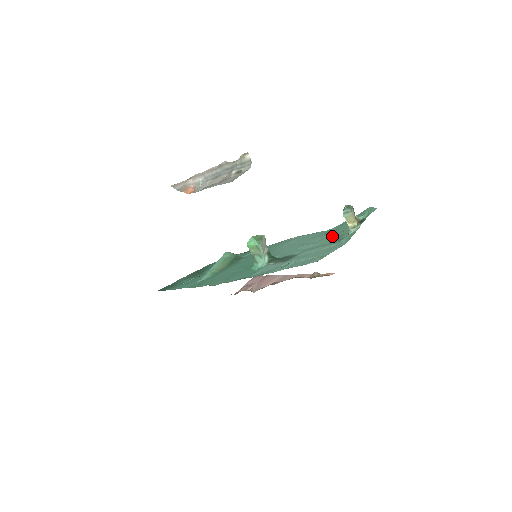
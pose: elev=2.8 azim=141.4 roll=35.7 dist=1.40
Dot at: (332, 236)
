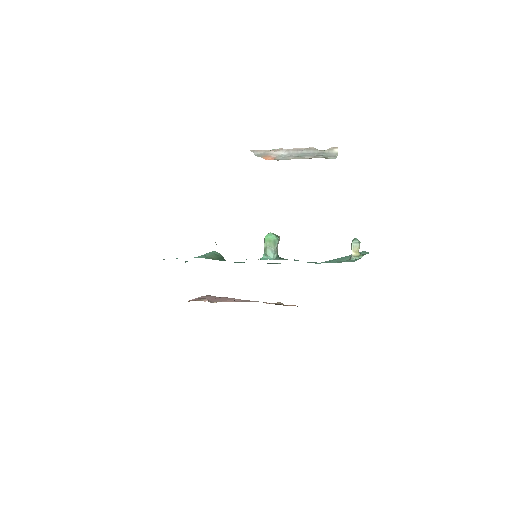
Dot at: occluded
